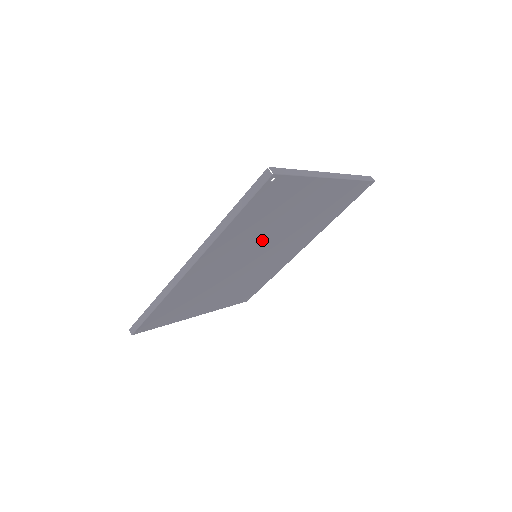
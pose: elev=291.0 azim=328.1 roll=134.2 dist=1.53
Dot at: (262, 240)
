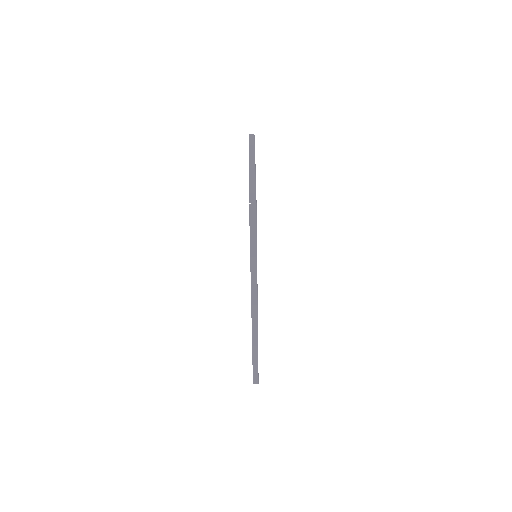
Dot at: occluded
